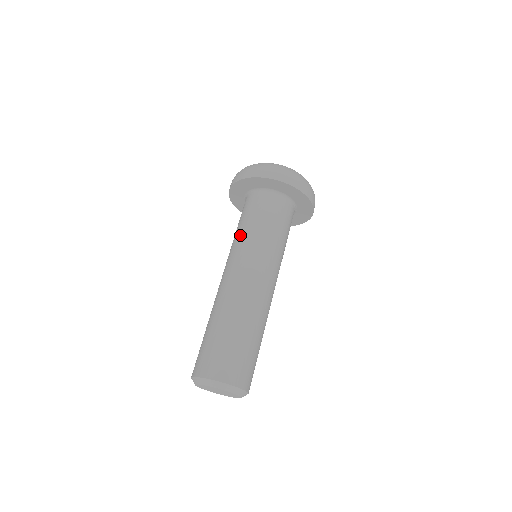
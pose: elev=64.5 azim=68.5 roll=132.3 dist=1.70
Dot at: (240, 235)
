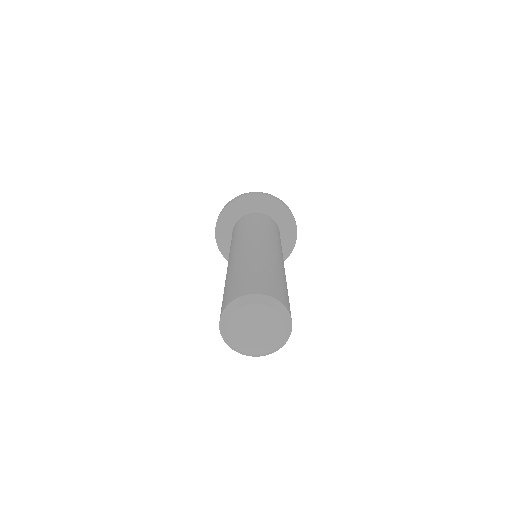
Dot at: (233, 240)
